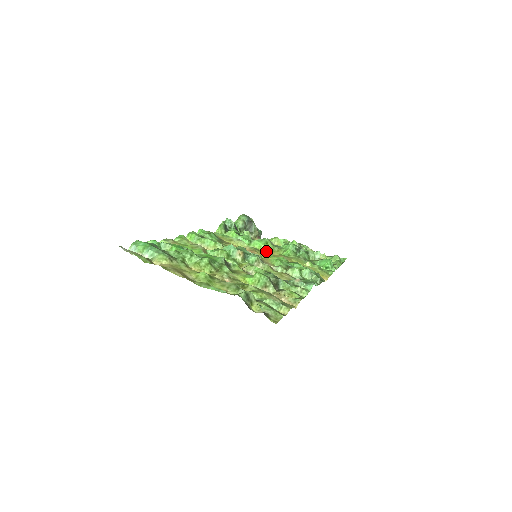
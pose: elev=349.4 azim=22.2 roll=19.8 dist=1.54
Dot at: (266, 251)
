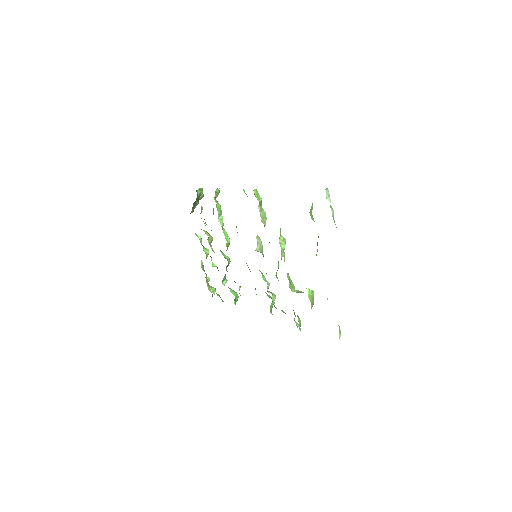
Dot at: (227, 247)
